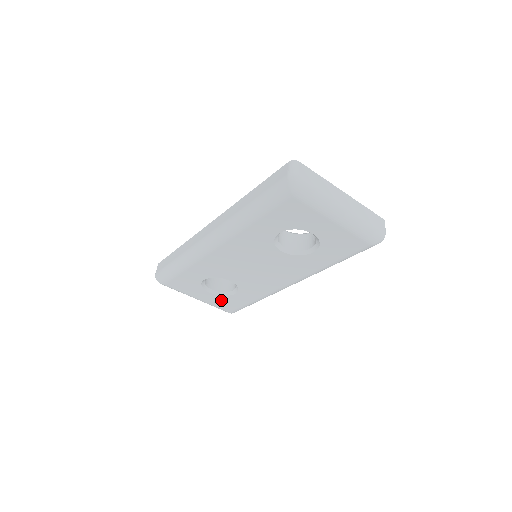
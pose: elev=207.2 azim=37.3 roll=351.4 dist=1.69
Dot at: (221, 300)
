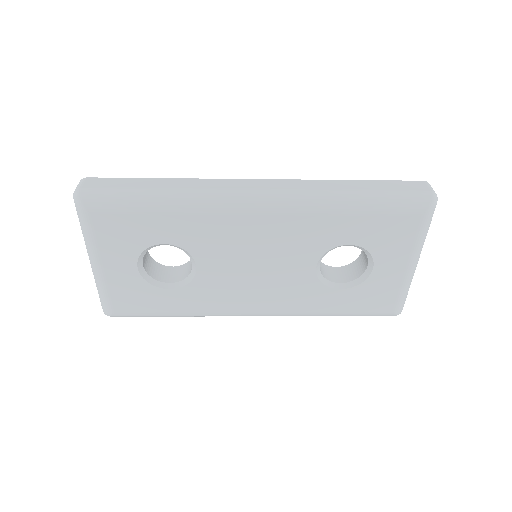
Dot at: (133, 287)
